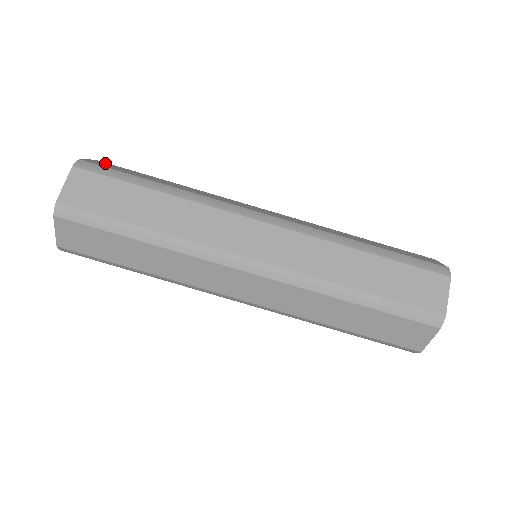
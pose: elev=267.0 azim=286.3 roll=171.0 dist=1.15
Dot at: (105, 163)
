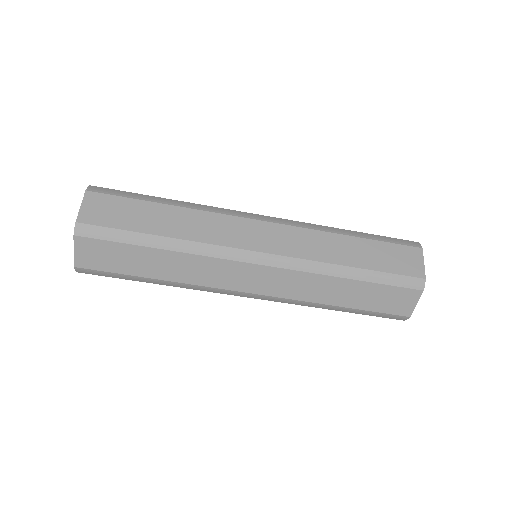
Dot at: occluded
